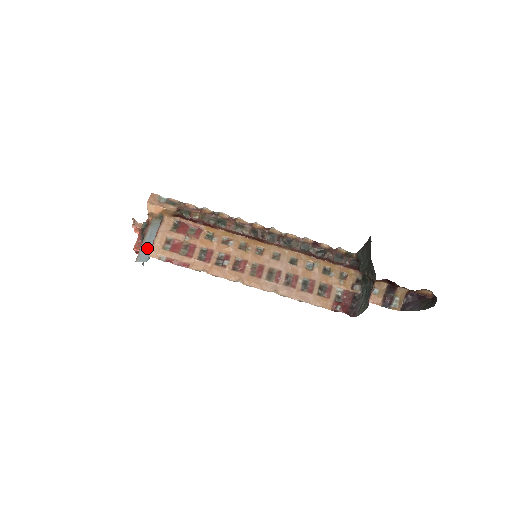
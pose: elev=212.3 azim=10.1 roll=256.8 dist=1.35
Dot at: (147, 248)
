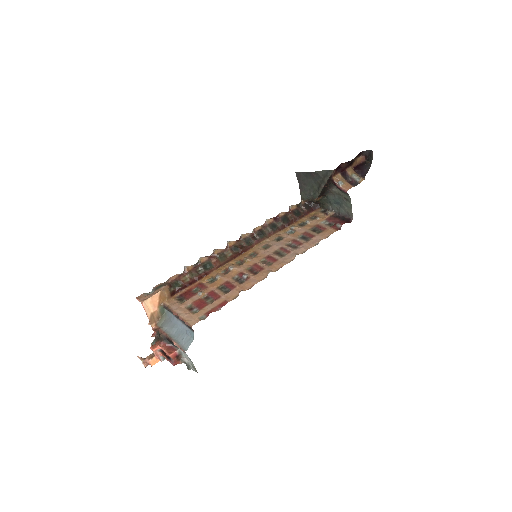
Dot at: (180, 335)
